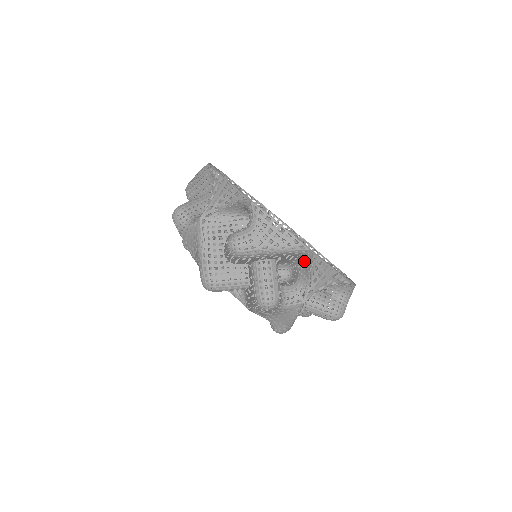
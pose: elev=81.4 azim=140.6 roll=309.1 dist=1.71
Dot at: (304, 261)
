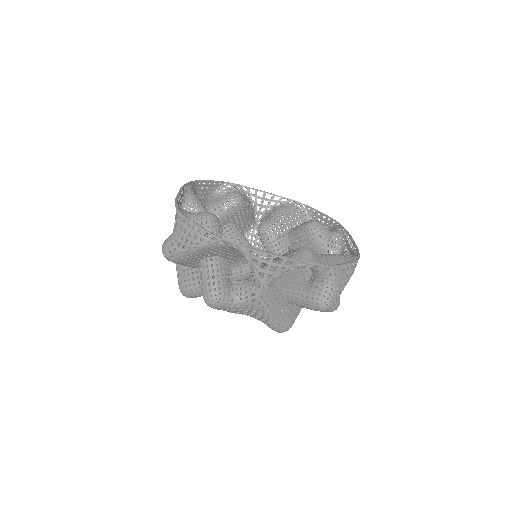
Dot at: occluded
